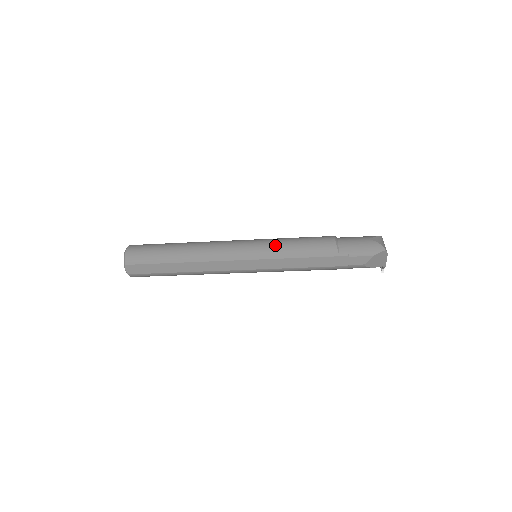
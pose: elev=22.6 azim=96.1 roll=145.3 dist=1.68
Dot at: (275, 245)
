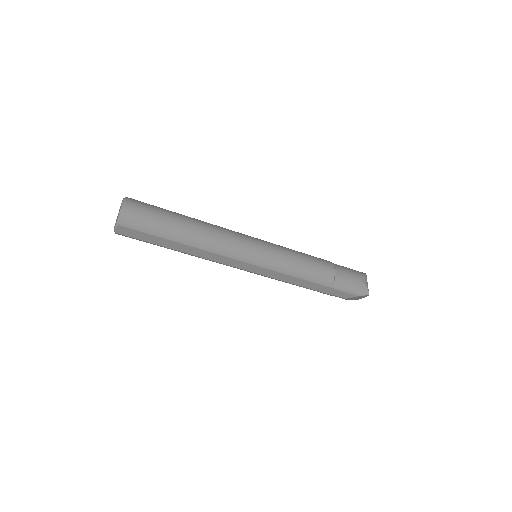
Dot at: (283, 259)
